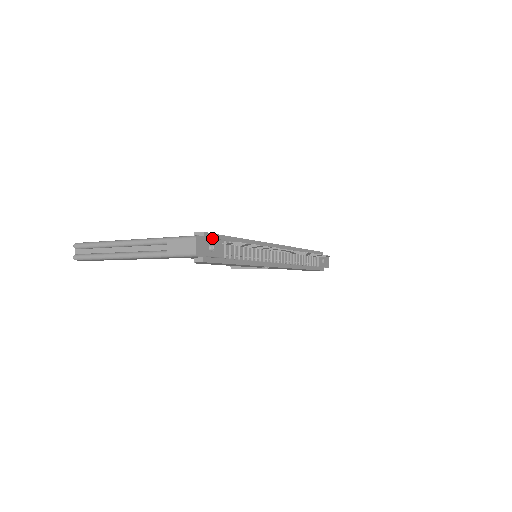
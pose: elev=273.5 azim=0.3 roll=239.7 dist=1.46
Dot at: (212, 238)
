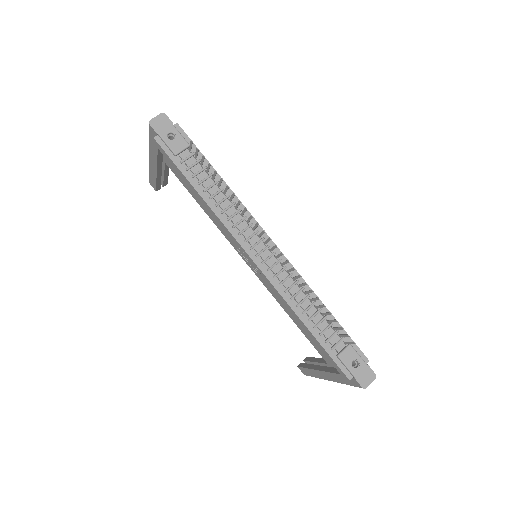
Dot at: (180, 132)
